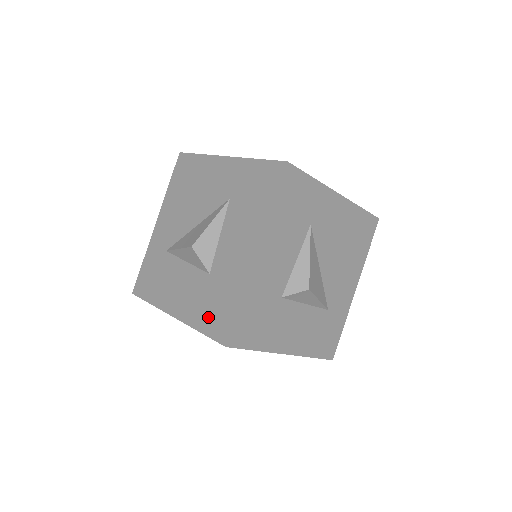
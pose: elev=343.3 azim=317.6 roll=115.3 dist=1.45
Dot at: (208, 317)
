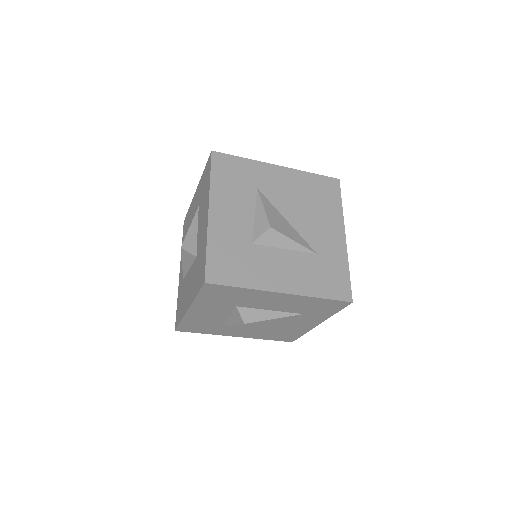
Dot at: (198, 281)
